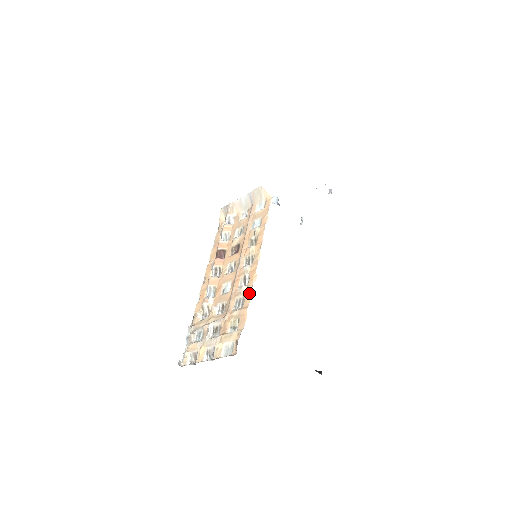
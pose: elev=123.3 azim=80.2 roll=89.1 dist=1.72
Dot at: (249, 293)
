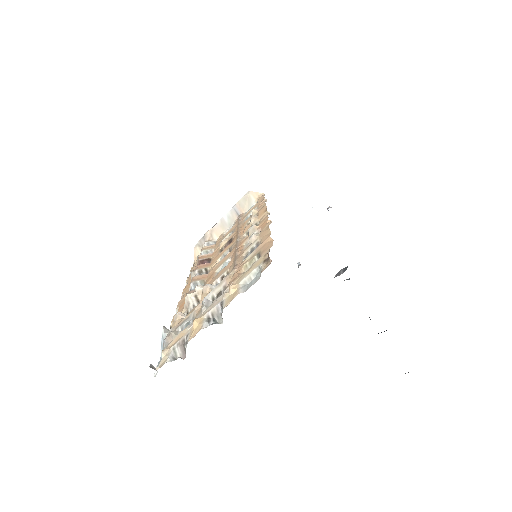
Dot at: (266, 230)
